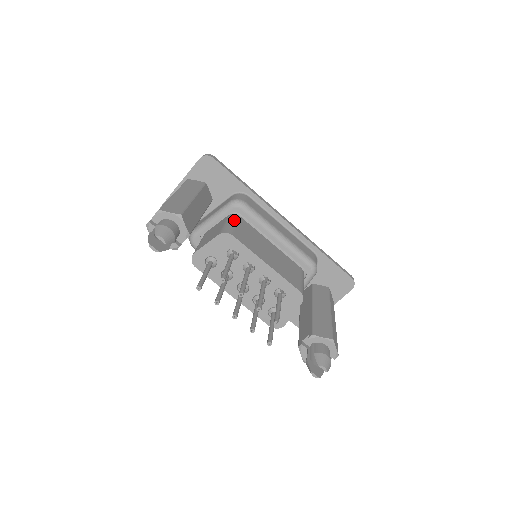
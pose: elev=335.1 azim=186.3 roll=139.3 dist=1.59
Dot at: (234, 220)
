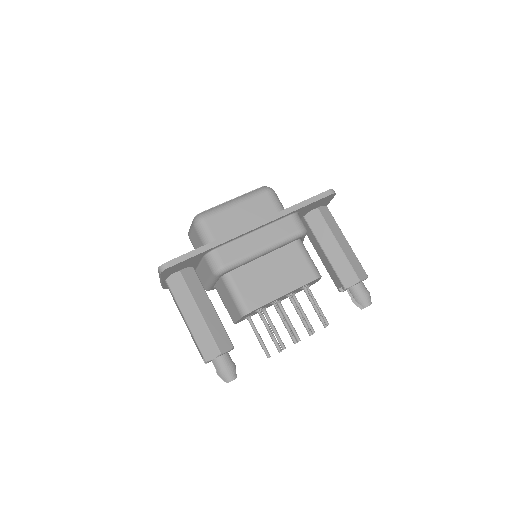
Dot at: (233, 286)
